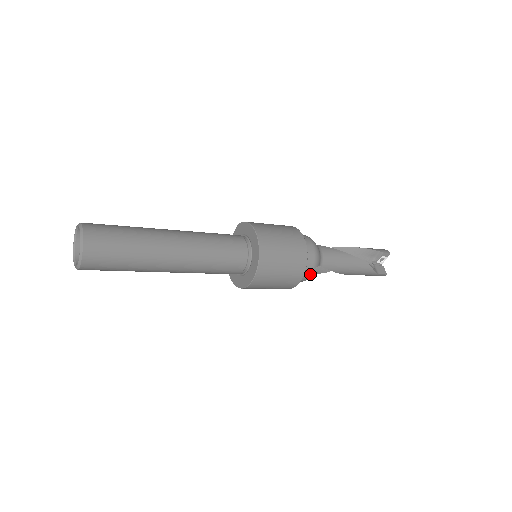
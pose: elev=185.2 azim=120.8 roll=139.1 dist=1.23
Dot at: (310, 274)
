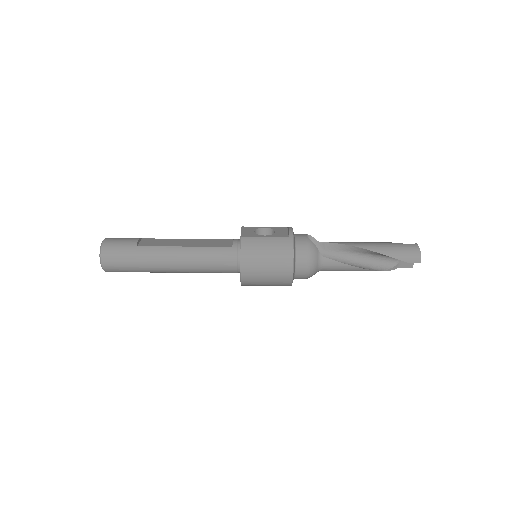
Dot at: occluded
